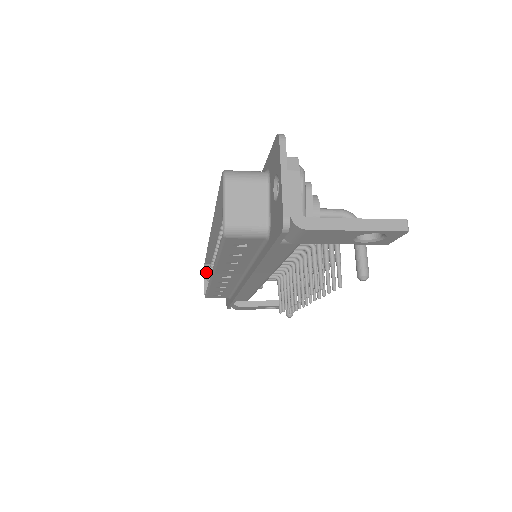
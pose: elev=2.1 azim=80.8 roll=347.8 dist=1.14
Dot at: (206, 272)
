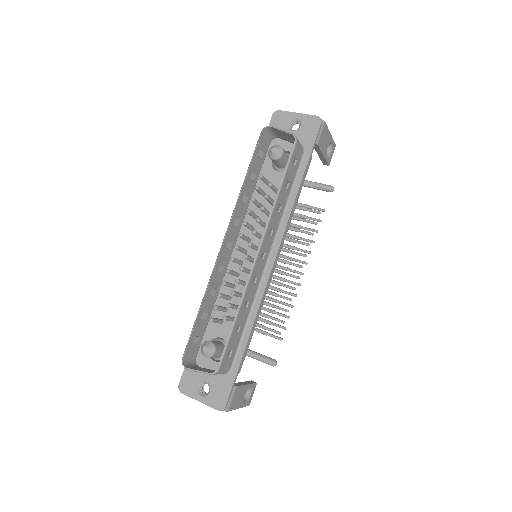
Dot at: (189, 368)
